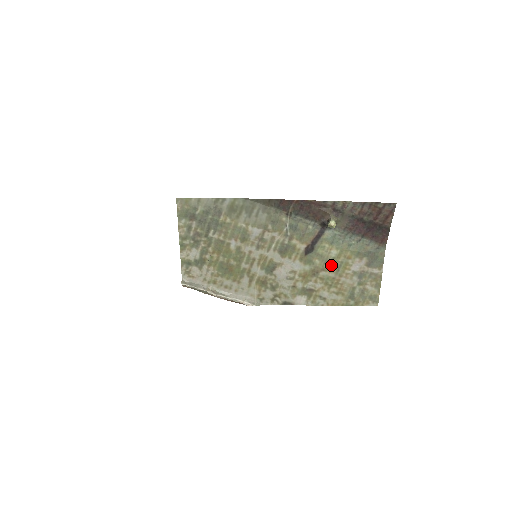
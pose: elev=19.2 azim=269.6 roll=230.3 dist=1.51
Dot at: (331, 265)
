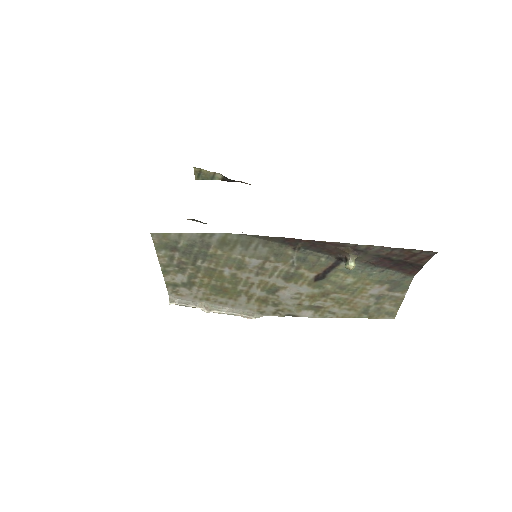
Dot at: (345, 289)
